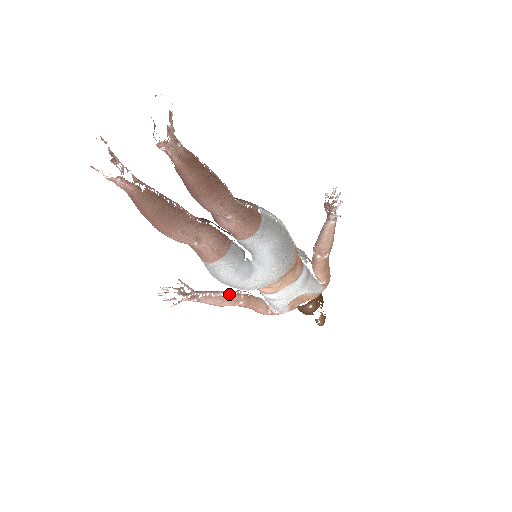
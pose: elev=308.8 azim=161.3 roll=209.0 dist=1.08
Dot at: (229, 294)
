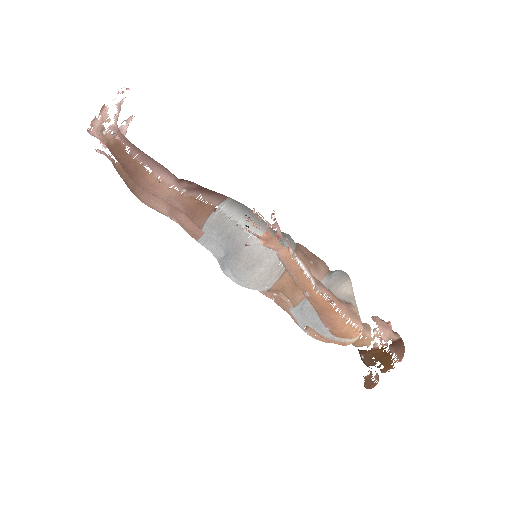
Dot at: occluded
